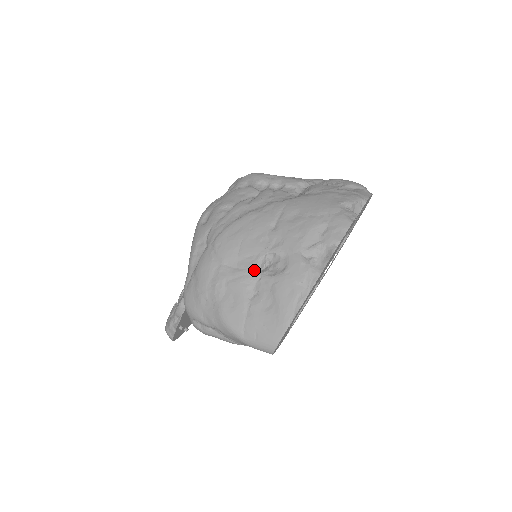
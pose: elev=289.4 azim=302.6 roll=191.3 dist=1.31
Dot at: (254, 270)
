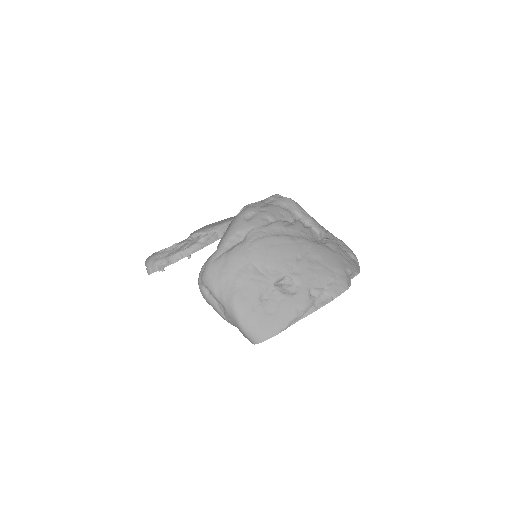
Dot at: (273, 282)
